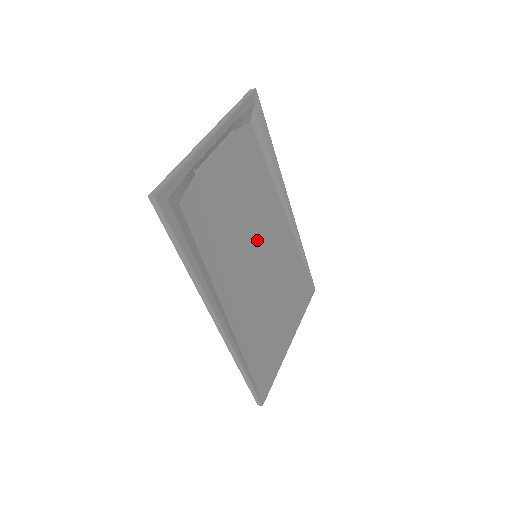
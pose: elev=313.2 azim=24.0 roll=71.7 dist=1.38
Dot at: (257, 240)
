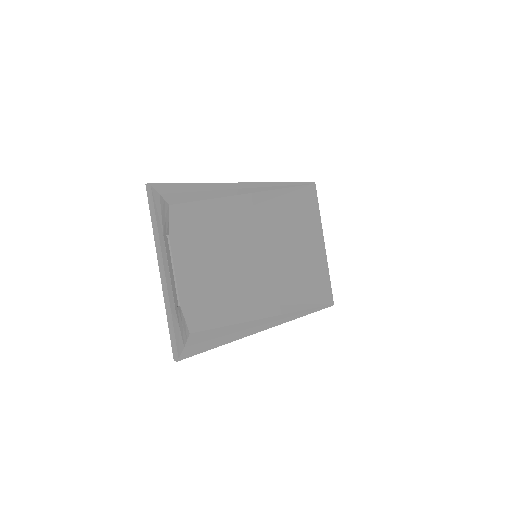
Dot at: (248, 249)
